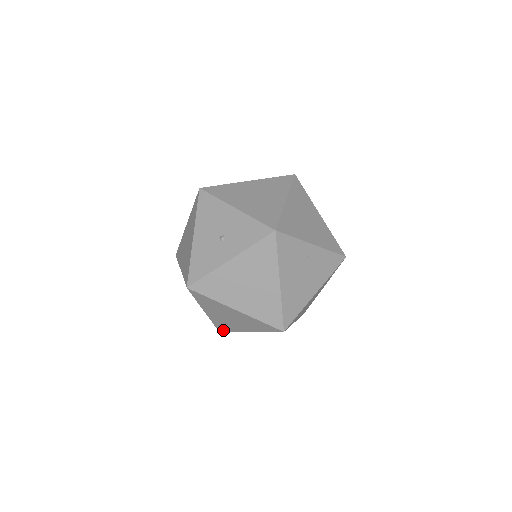
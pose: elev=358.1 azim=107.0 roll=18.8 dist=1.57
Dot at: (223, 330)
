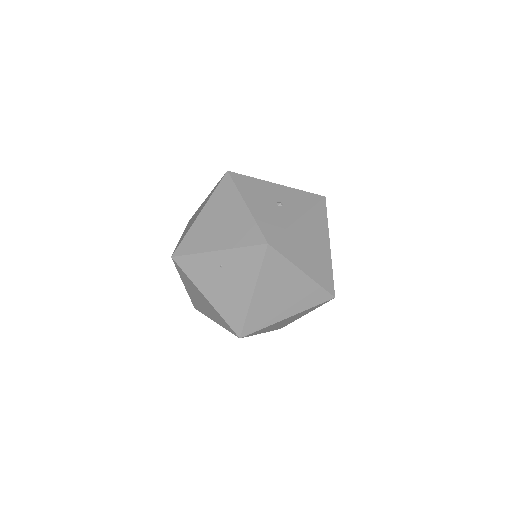
Dot at: (250, 330)
